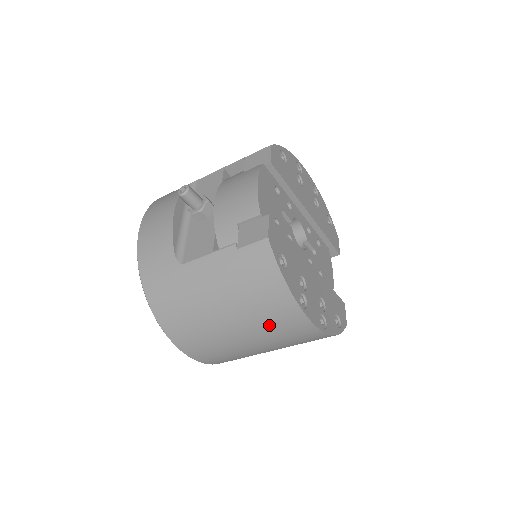
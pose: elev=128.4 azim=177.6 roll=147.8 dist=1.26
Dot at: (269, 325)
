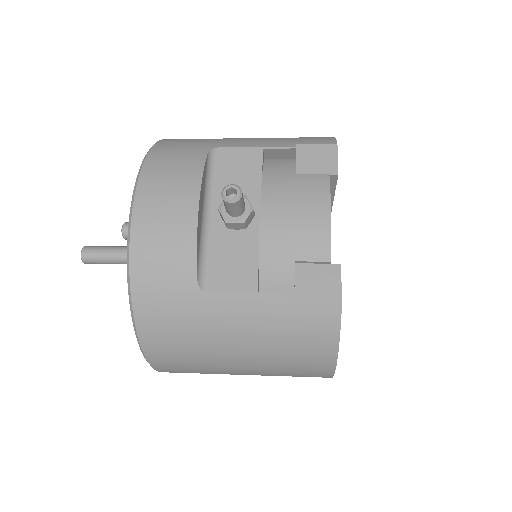
Dot at: (285, 372)
